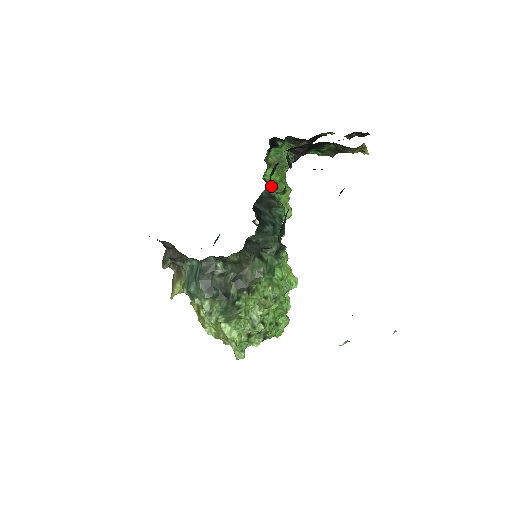
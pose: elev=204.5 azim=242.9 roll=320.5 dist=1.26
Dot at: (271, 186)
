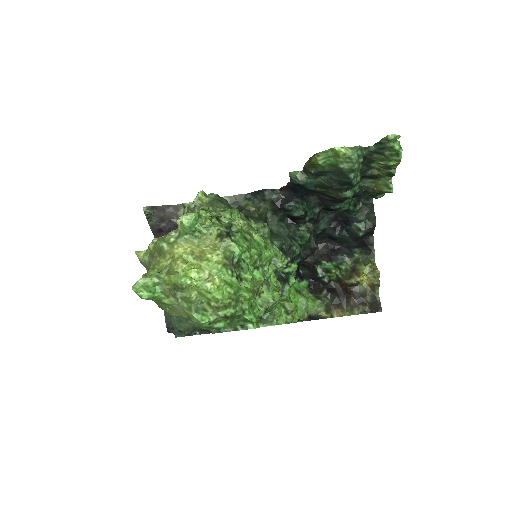
Dot at: occluded
